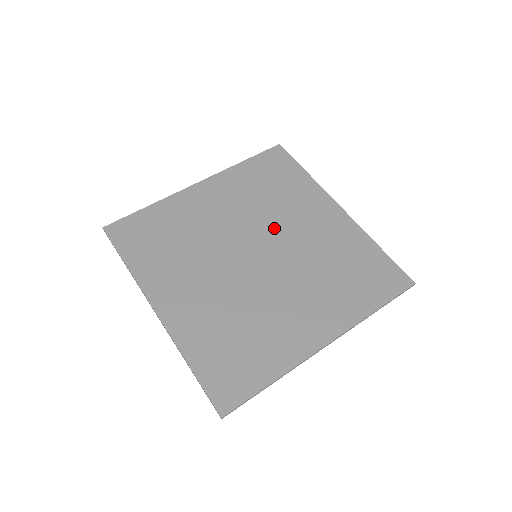
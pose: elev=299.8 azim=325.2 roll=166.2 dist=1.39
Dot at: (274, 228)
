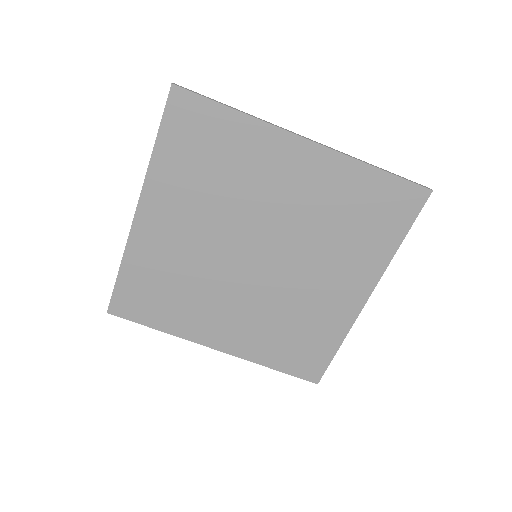
Dot at: (252, 217)
